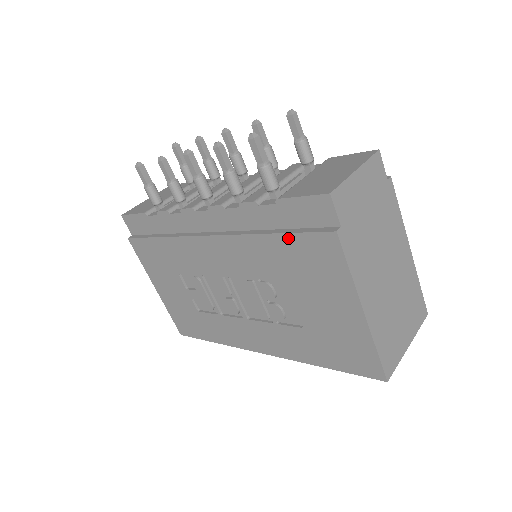
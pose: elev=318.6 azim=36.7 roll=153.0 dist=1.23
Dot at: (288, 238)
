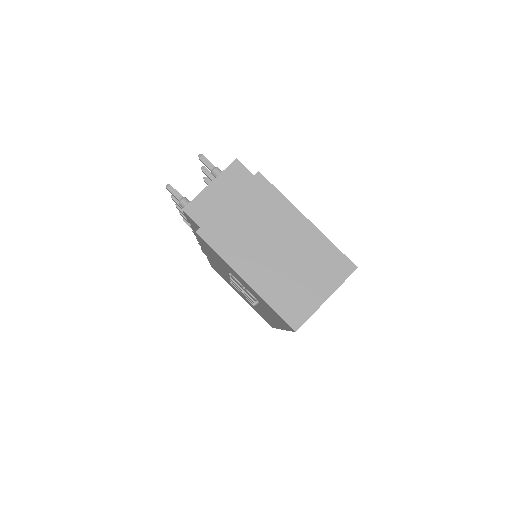
Dot at: (202, 243)
